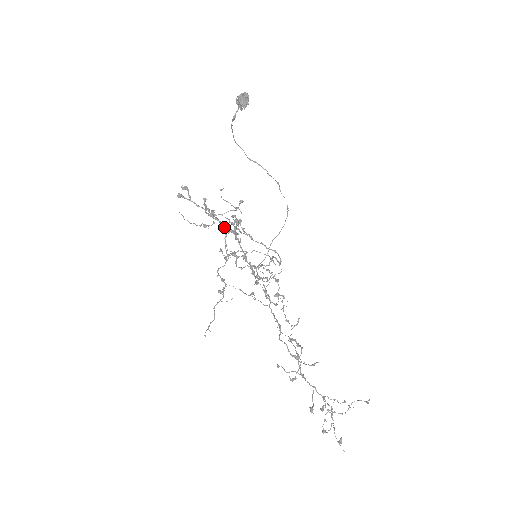
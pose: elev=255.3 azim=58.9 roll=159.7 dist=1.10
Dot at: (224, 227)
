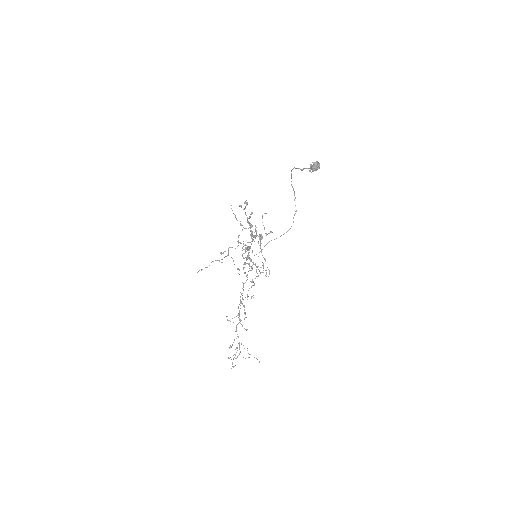
Dot at: occluded
